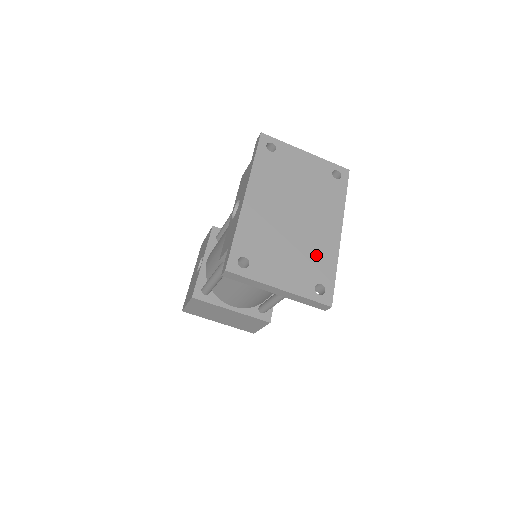
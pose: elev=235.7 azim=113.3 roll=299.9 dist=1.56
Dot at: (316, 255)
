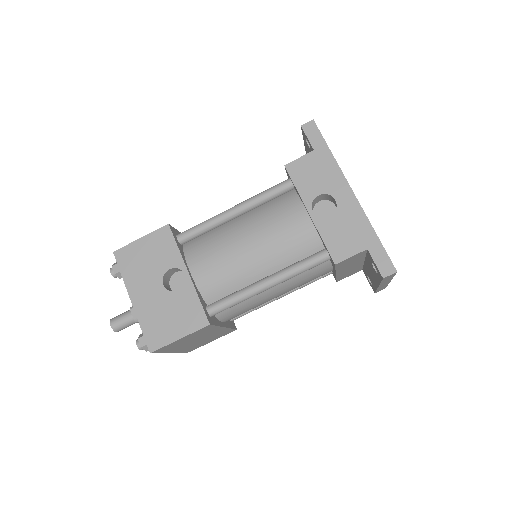
Dot at: occluded
